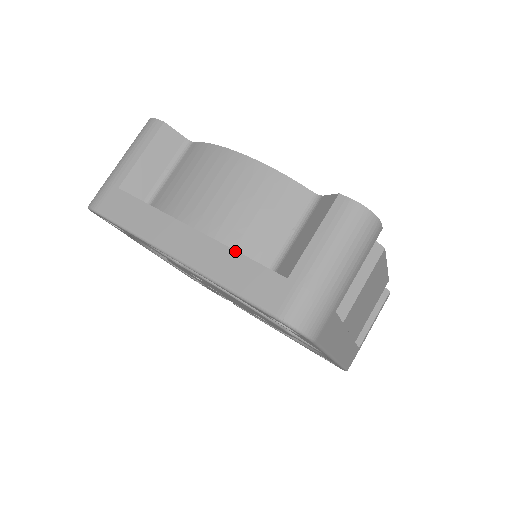
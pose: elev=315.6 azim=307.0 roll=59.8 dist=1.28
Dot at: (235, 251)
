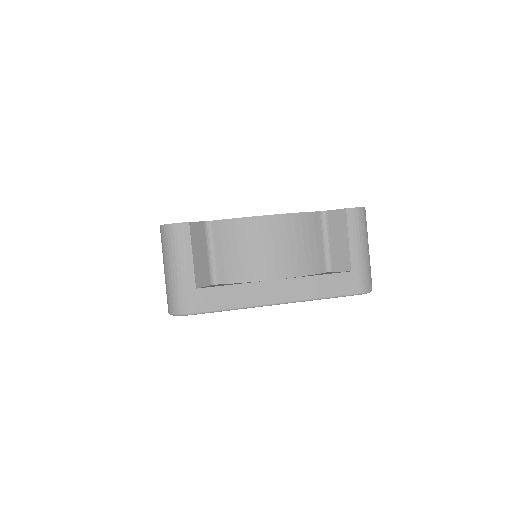
Dot at: (312, 276)
